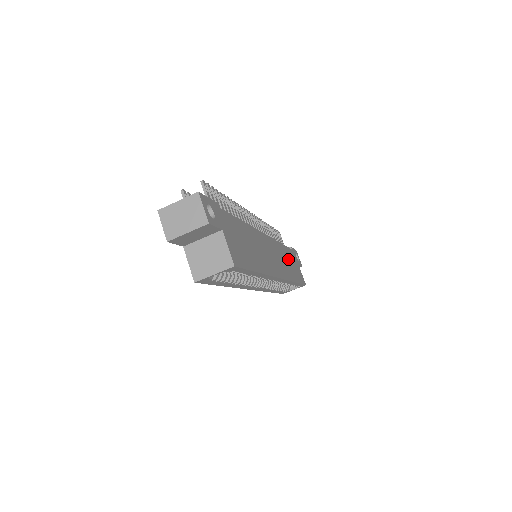
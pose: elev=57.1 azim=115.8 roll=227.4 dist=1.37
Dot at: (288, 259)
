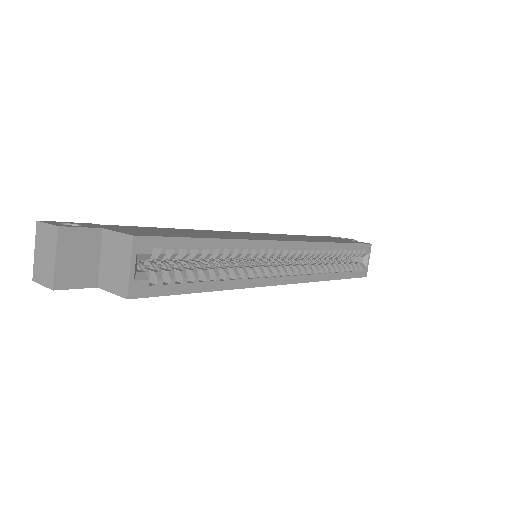
Dot at: occluded
